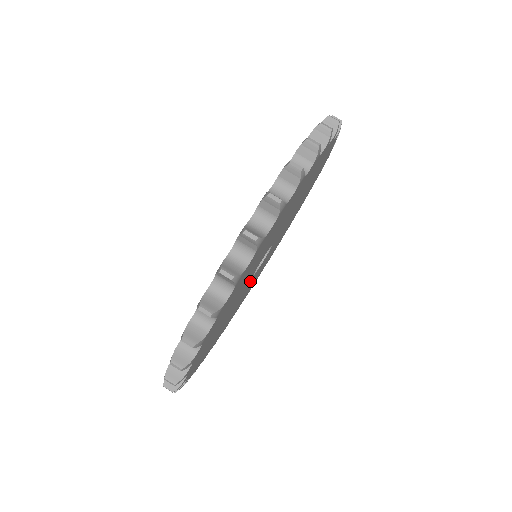
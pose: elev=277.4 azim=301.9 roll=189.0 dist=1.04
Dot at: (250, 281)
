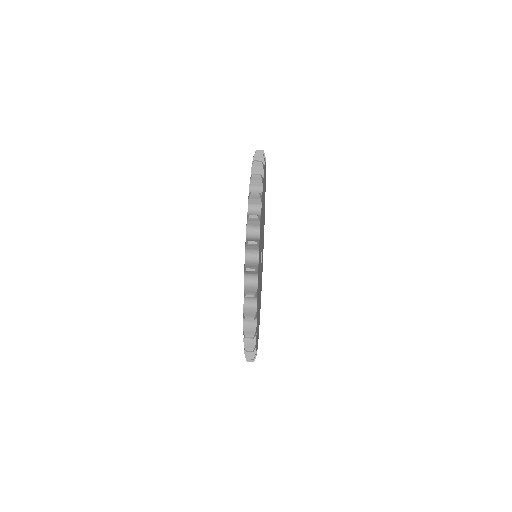
Dot at: (260, 275)
